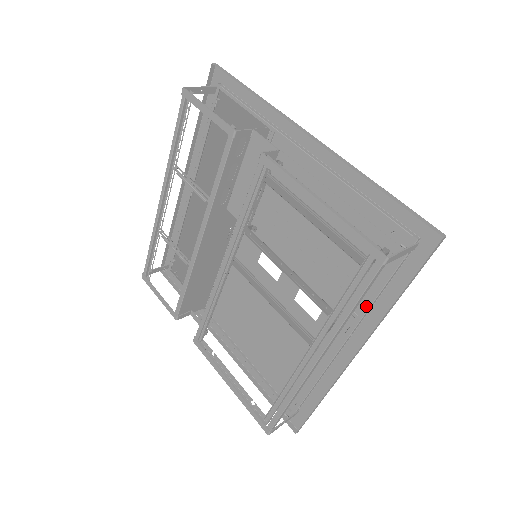
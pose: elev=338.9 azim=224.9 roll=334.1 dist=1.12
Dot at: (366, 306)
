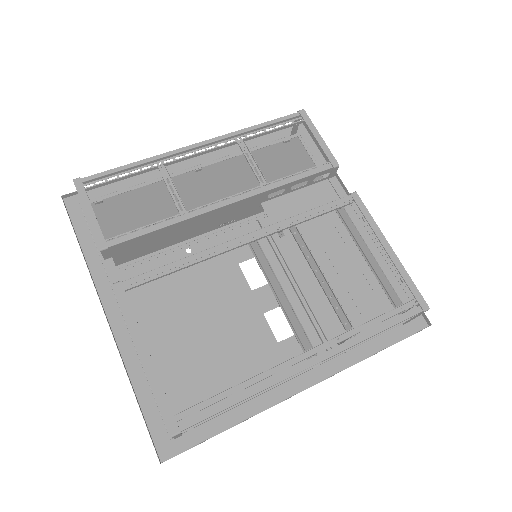
Dot at: occluded
